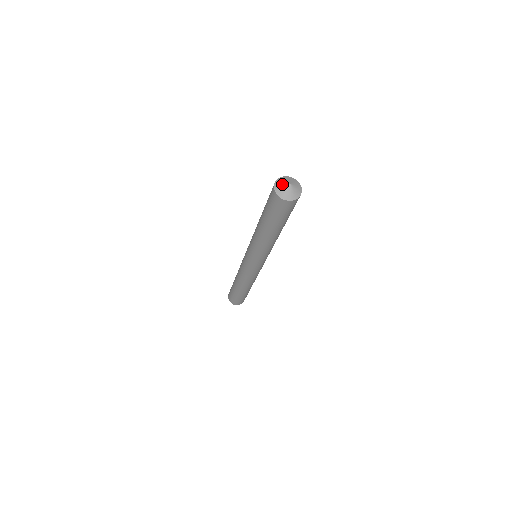
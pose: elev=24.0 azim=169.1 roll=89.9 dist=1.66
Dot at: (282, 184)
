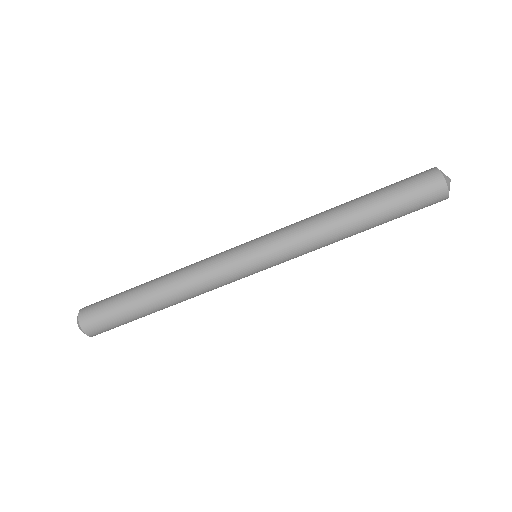
Dot at: (443, 173)
